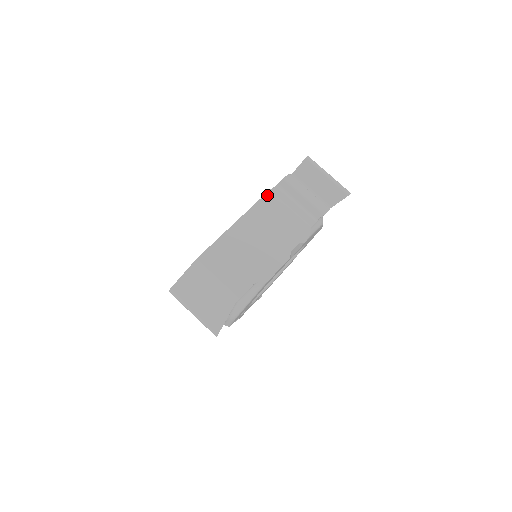
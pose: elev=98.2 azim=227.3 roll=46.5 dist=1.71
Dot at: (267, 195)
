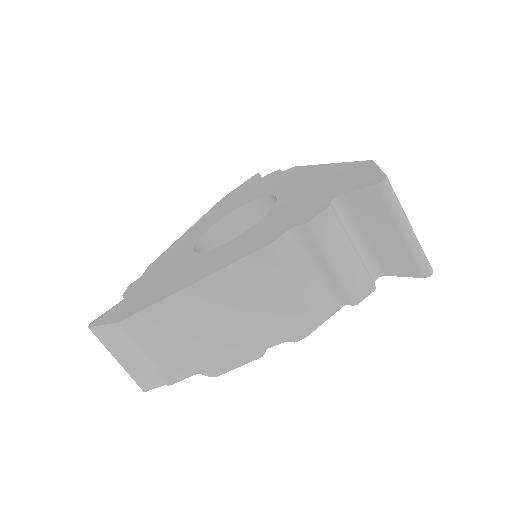
Dot at: (260, 253)
